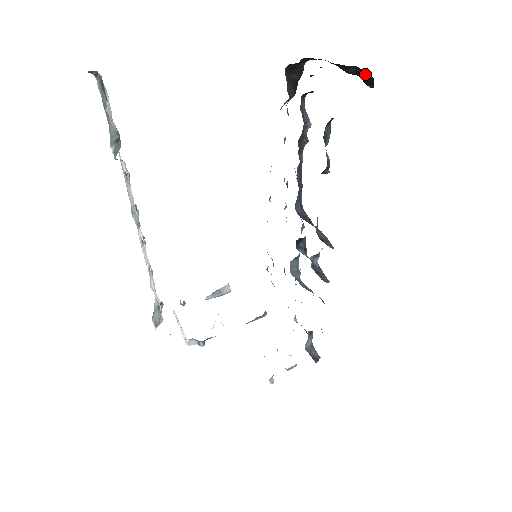
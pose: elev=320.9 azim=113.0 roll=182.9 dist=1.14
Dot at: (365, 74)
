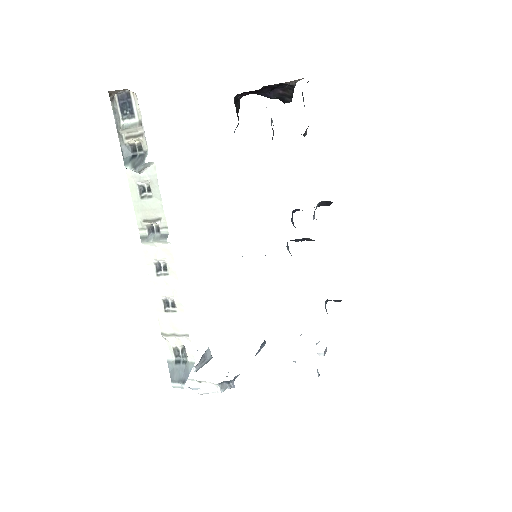
Dot at: (291, 84)
